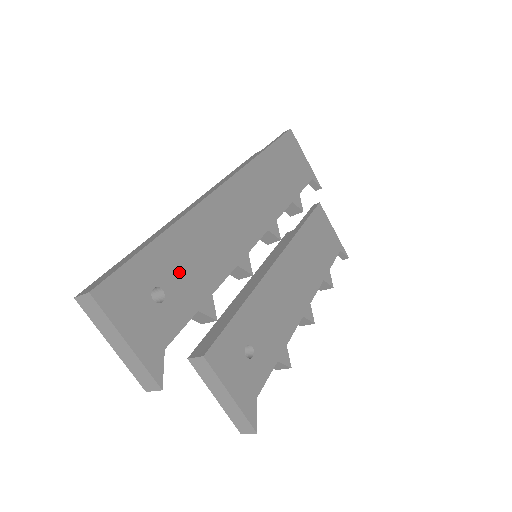
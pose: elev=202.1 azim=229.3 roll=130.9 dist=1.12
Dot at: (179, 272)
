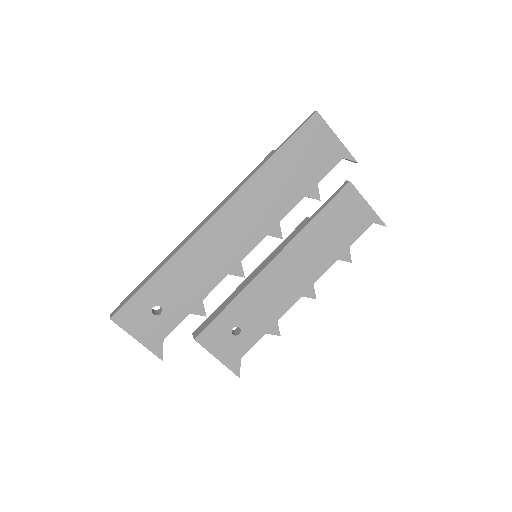
Dot at: (173, 292)
